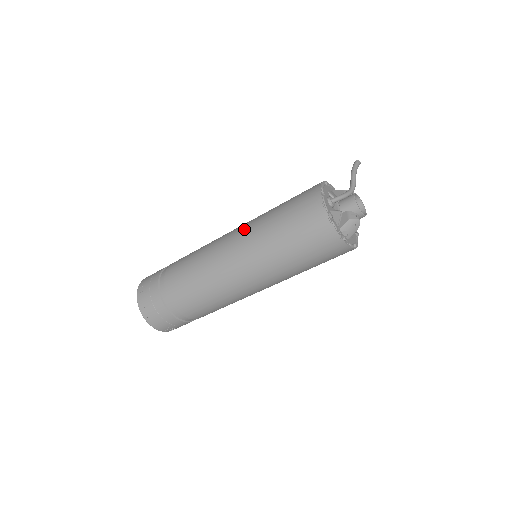
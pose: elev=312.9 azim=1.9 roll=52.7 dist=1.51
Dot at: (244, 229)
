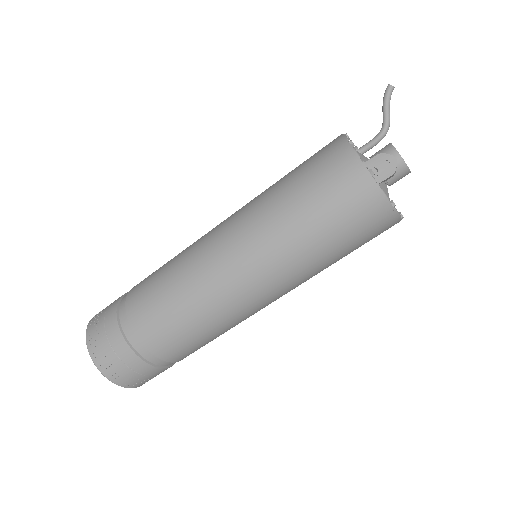
Dot at: occluded
